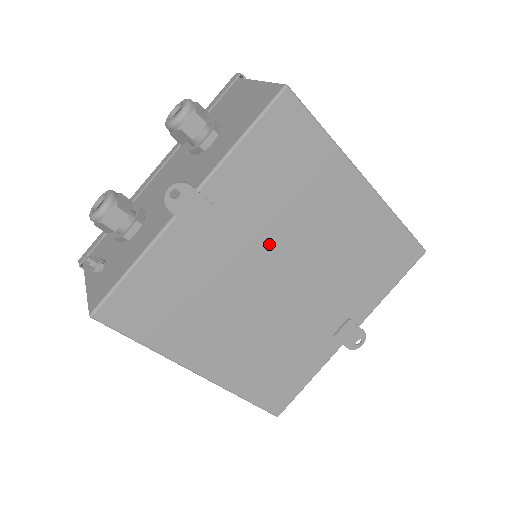
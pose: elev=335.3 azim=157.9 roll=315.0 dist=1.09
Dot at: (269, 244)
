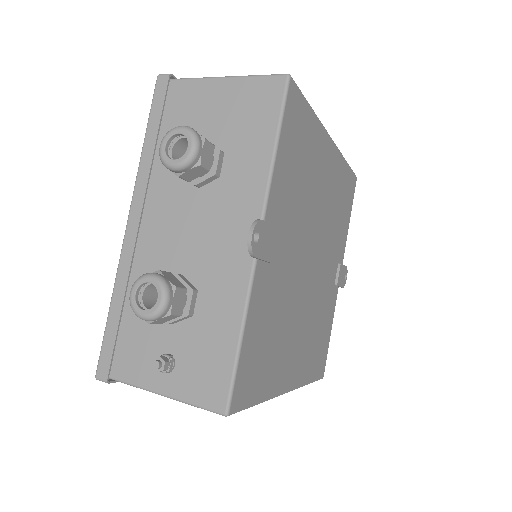
Dot at: (302, 237)
